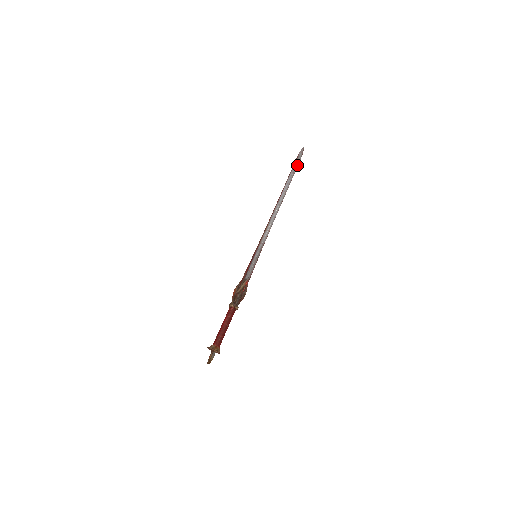
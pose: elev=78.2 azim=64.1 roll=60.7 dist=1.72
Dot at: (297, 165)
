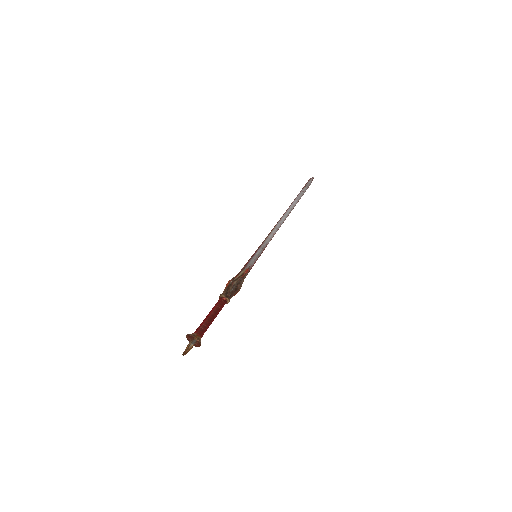
Dot at: (307, 187)
